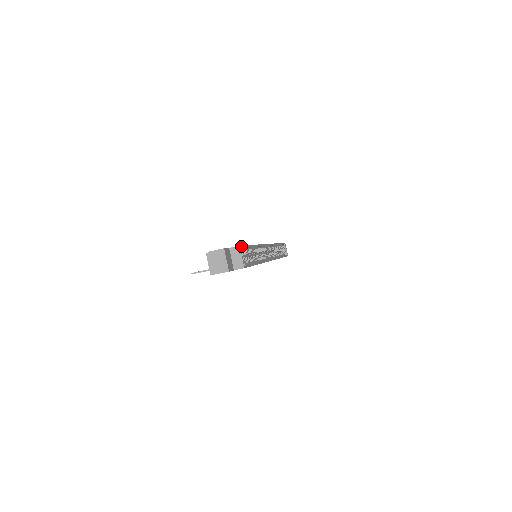
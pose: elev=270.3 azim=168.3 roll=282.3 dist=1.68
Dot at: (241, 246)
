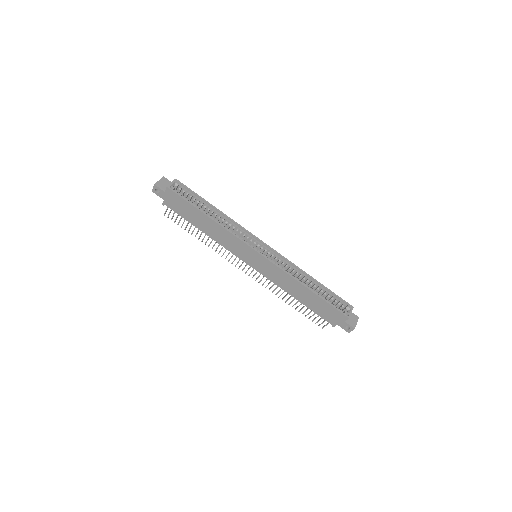
Dot at: (179, 181)
